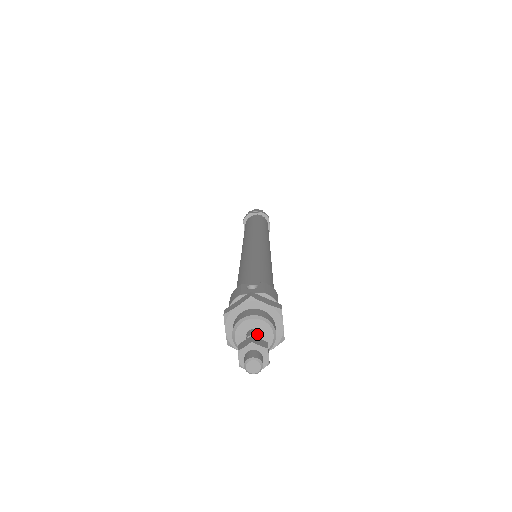
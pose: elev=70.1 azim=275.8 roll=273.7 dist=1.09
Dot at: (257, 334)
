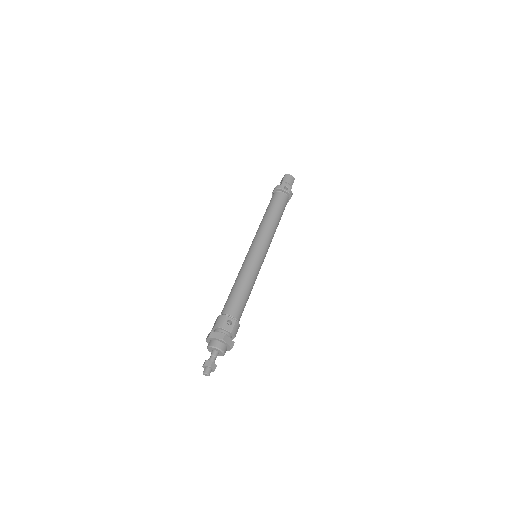
Dot at: (216, 356)
